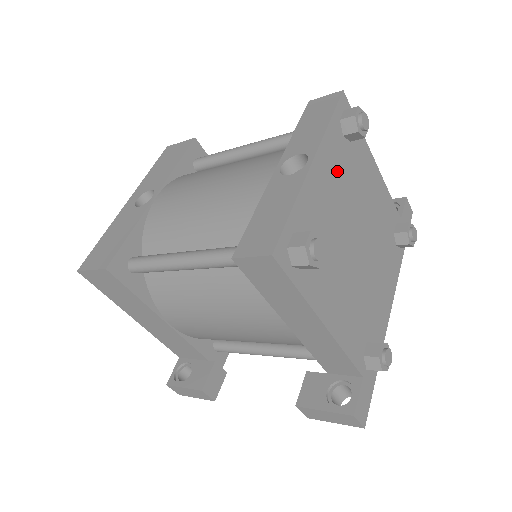
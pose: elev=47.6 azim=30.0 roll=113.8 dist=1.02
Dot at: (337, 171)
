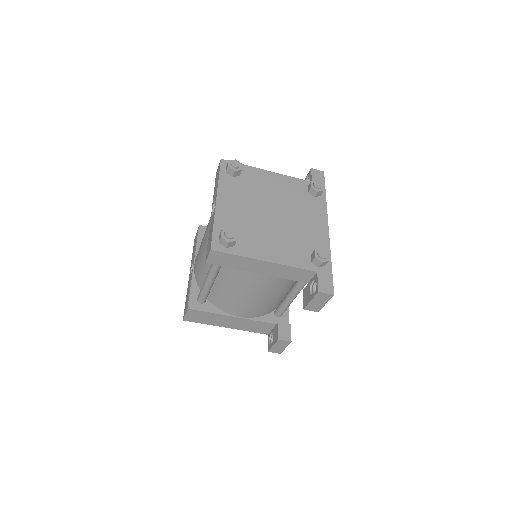
Dot at: (237, 194)
